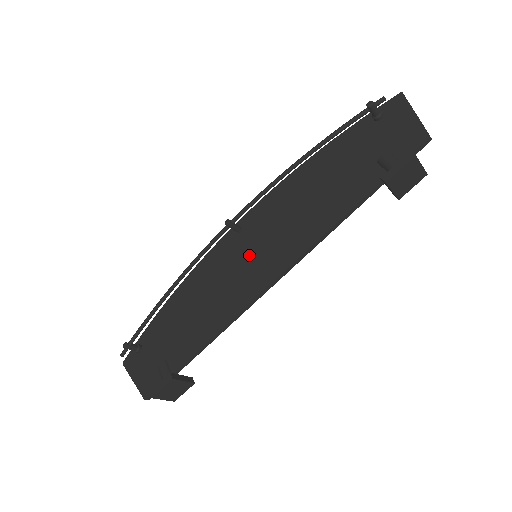
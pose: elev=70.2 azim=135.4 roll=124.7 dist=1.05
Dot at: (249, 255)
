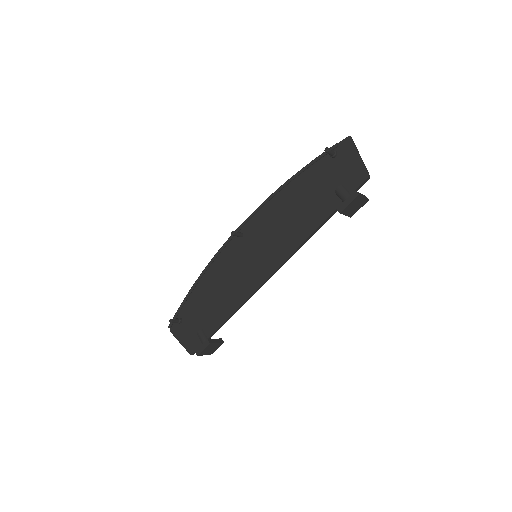
Dot at: (251, 255)
